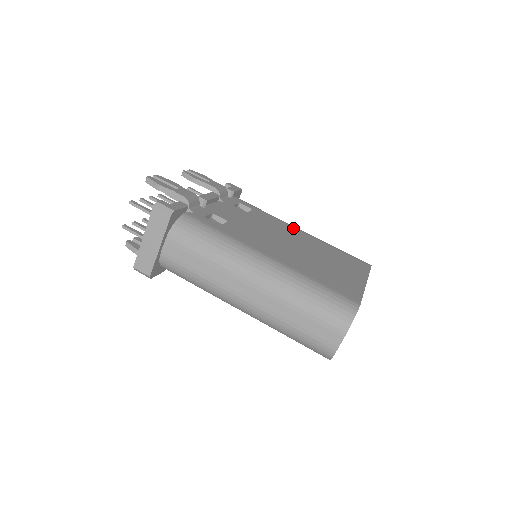
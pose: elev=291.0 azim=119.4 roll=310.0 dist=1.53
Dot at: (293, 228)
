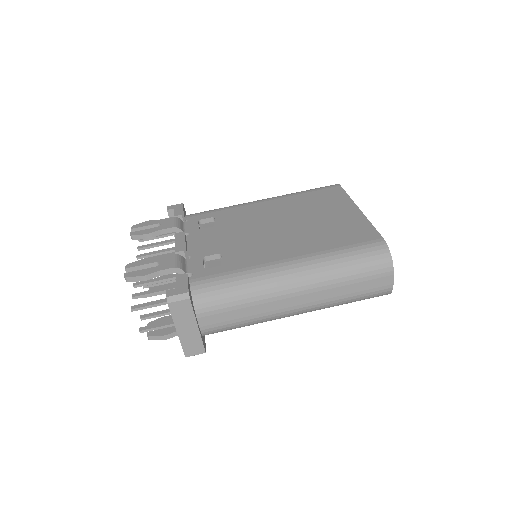
Dot at: (258, 205)
